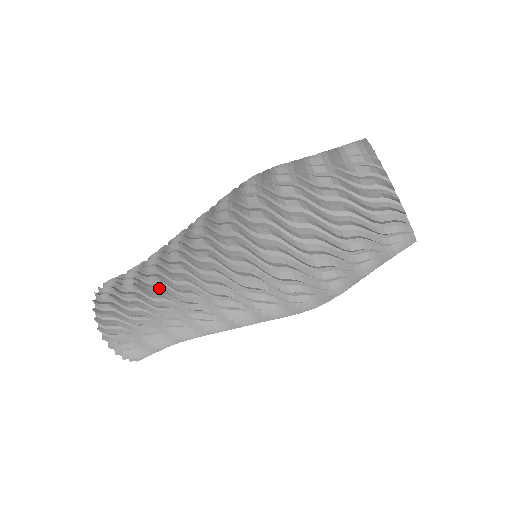
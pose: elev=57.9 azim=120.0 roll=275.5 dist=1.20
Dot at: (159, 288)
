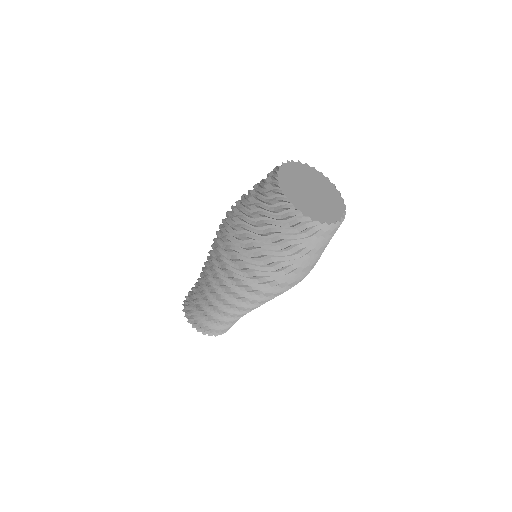
Dot at: (219, 310)
